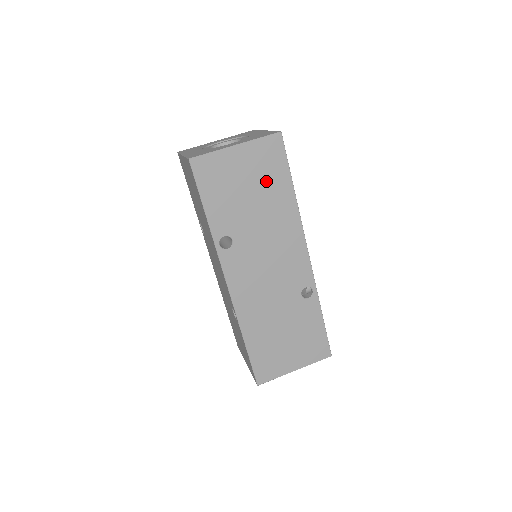
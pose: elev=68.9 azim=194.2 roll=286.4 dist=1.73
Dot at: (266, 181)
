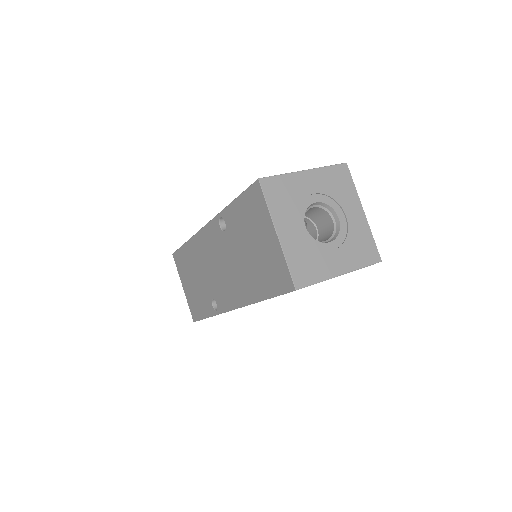
Dot at: occluded
